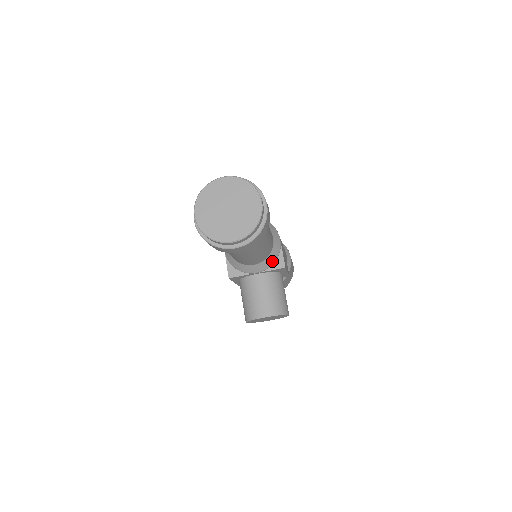
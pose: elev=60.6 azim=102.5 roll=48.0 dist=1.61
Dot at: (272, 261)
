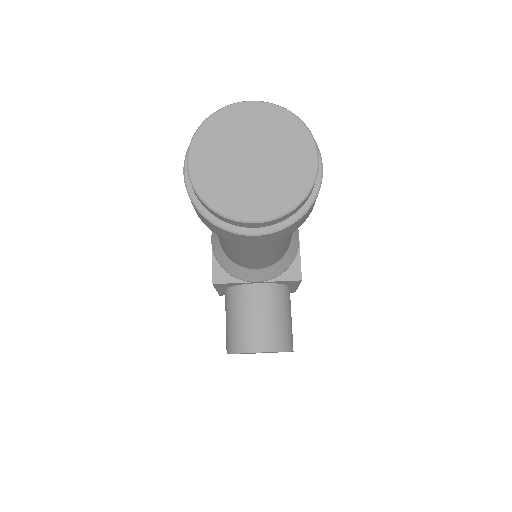
Dot at: (284, 267)
